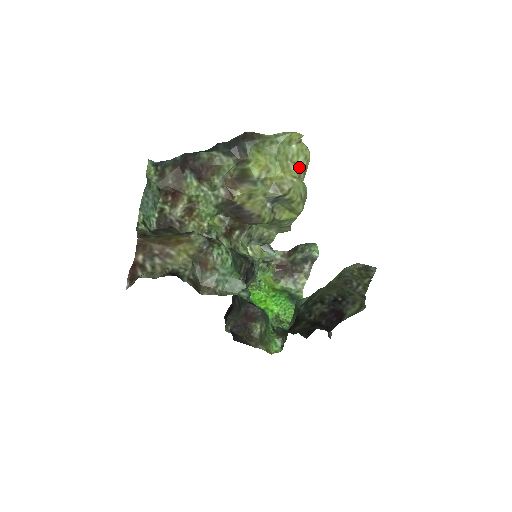
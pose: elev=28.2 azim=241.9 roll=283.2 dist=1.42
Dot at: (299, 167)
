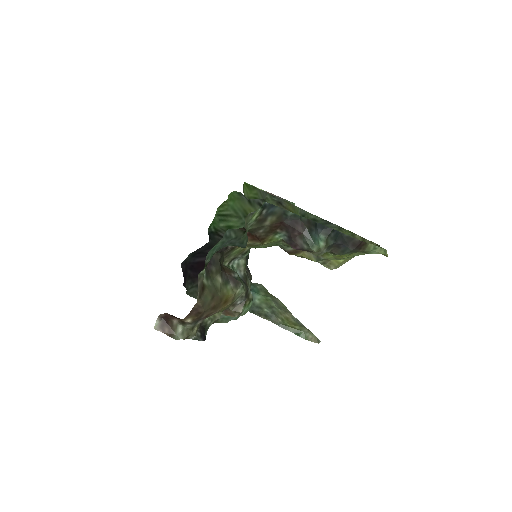
Dot at: occluded
